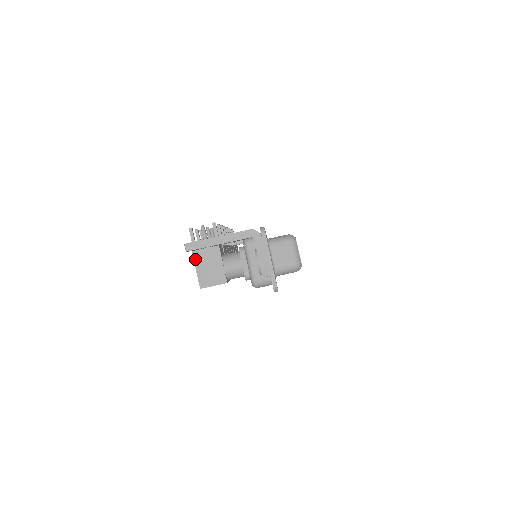
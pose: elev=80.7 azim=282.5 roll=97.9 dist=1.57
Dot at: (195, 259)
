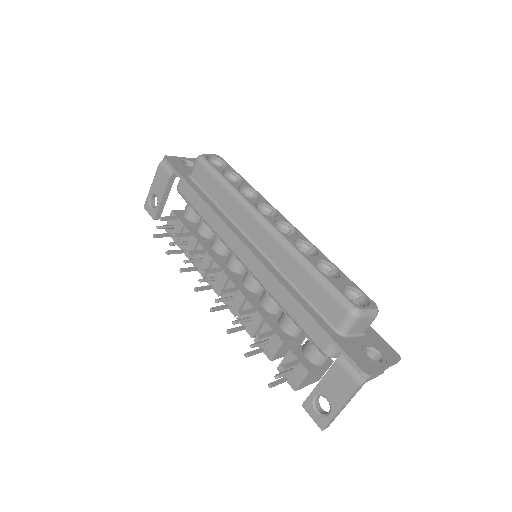
Dot at: (301, 388)
